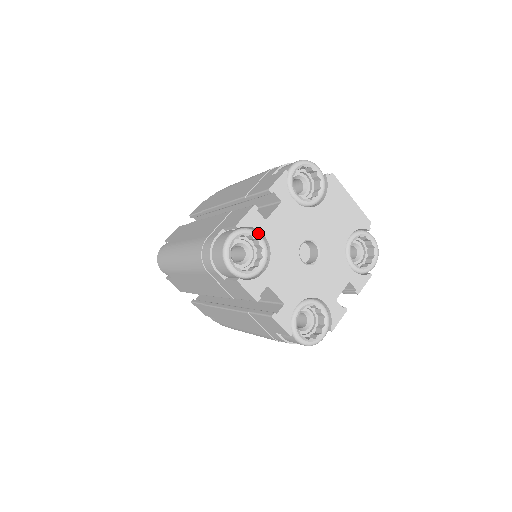
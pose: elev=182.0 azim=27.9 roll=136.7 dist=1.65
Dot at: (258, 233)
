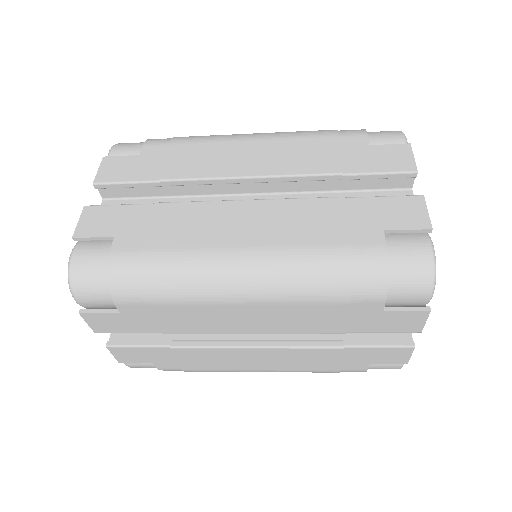
Dot at: occluded
